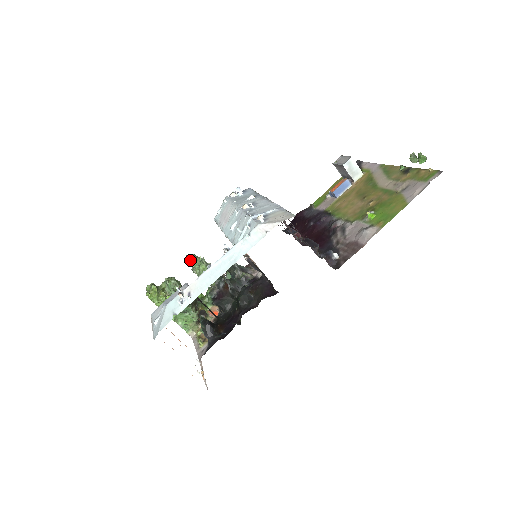
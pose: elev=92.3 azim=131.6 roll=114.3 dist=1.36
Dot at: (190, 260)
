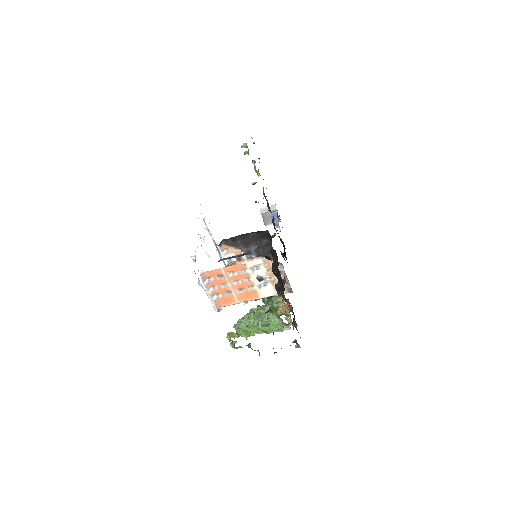
Dot at: occluded
